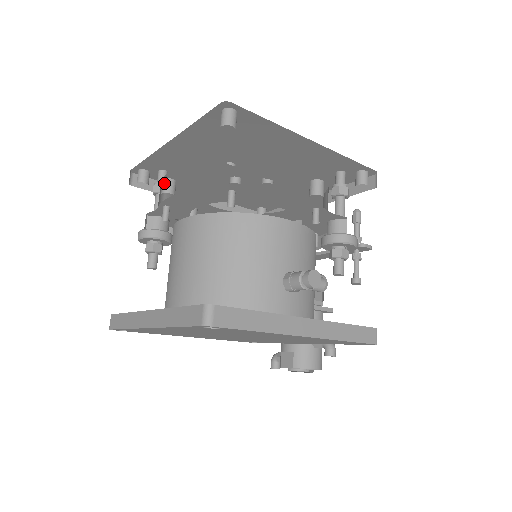
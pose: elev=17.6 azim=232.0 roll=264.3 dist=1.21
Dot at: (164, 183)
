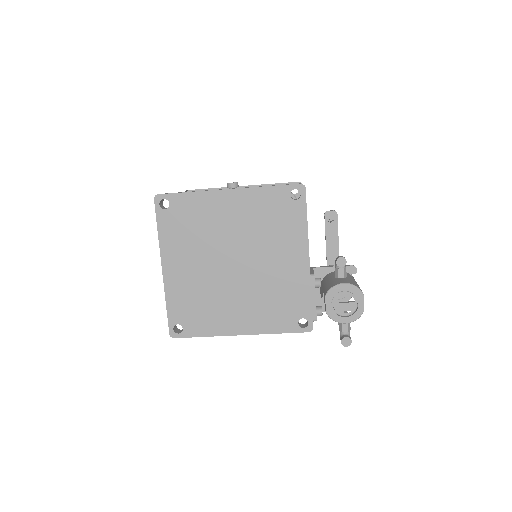
Dot at: occluded
